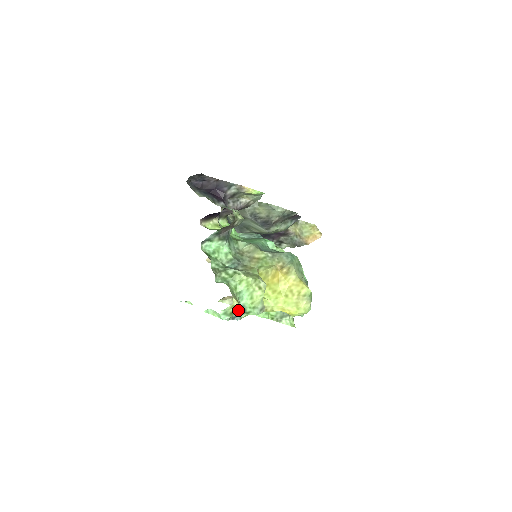
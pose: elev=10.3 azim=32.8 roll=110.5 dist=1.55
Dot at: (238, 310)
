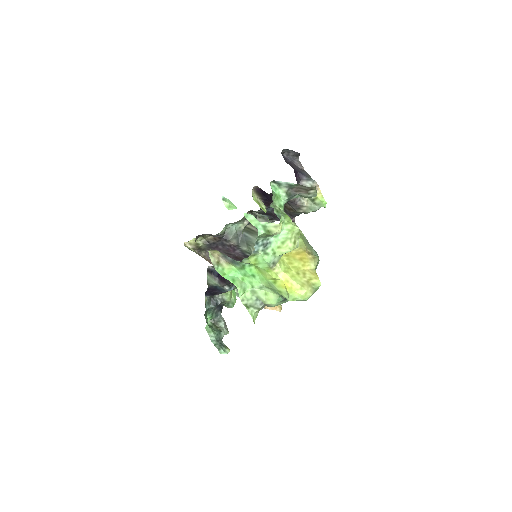
Dot at: (264, 241)
